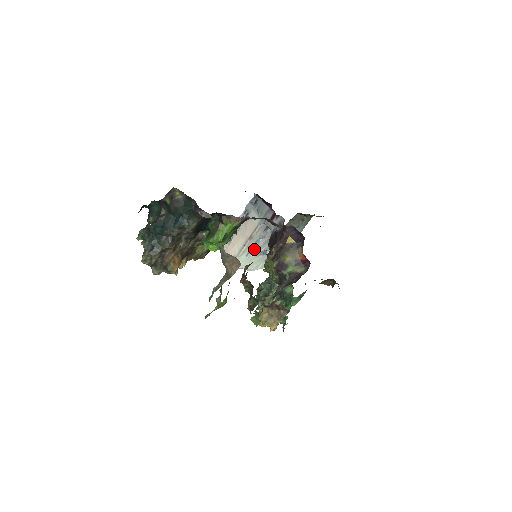
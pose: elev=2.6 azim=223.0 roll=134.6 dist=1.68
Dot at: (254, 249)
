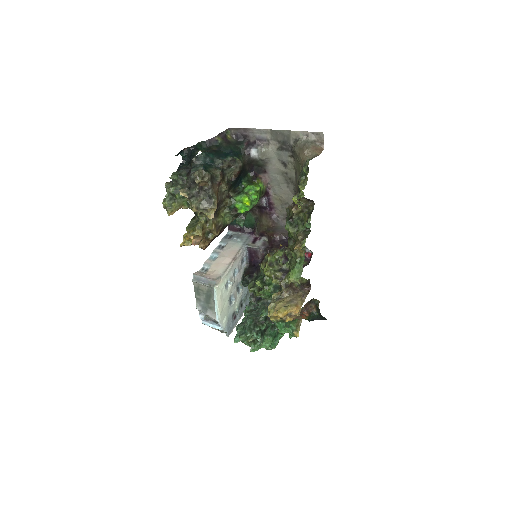
Dot at: (232, 280)
